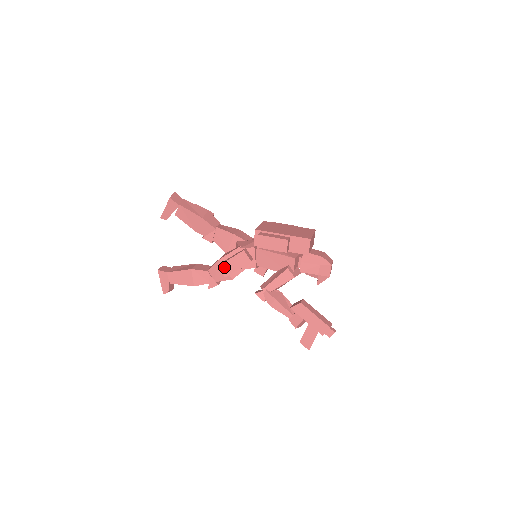
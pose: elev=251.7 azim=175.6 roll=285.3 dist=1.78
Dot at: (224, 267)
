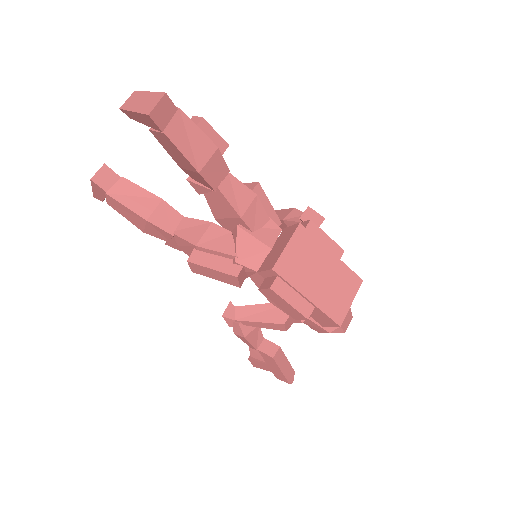
Dot at: (197, 267)
